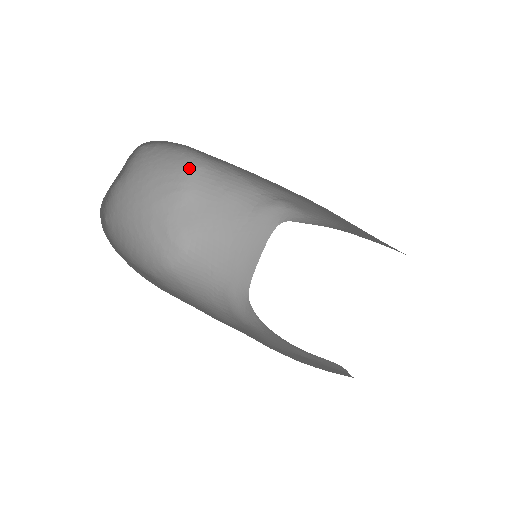
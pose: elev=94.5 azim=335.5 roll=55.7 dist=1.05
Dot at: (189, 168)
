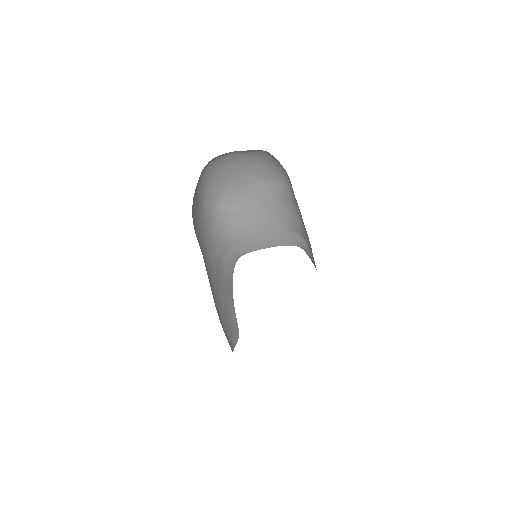
Dot at: (282, 179)
